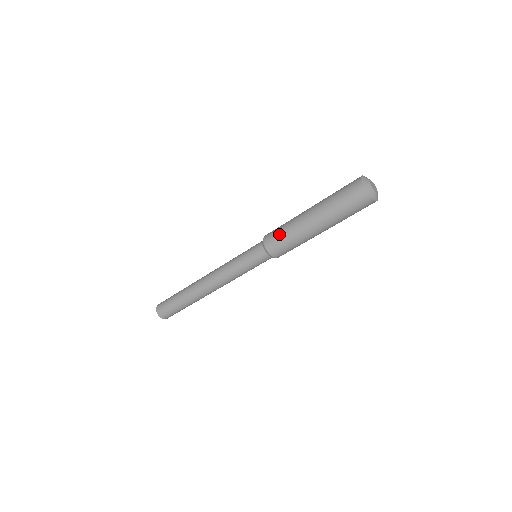
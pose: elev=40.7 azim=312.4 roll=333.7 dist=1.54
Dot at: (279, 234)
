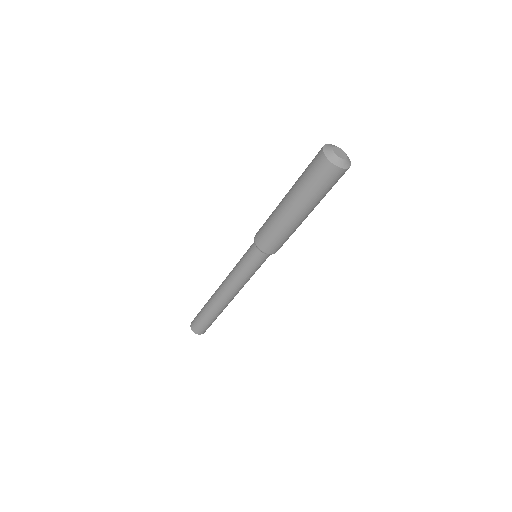
Dot at: (275, 240)
